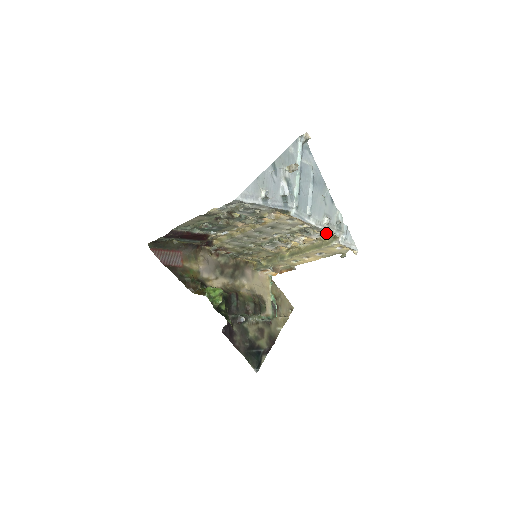
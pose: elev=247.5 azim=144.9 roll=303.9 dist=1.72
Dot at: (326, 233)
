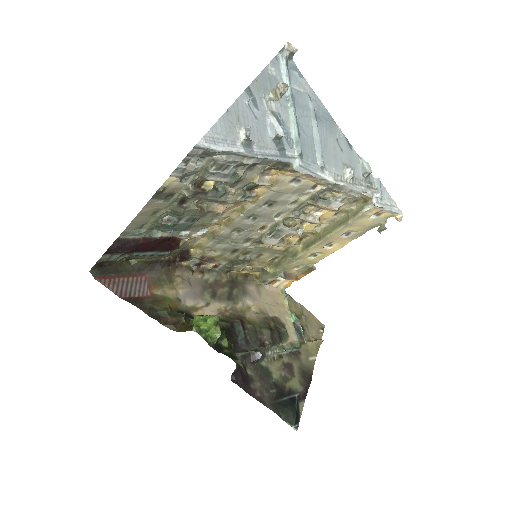
Dot at: (352, 193)
